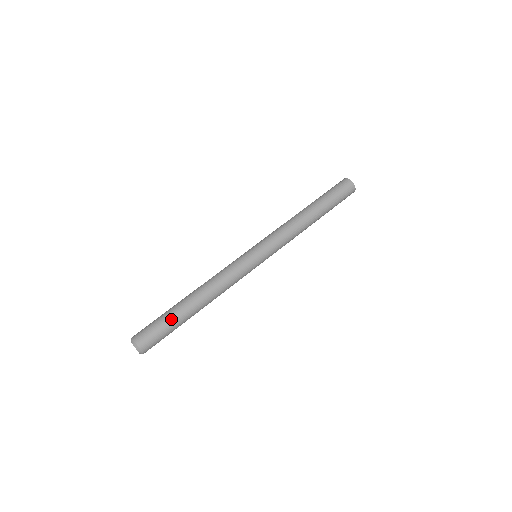
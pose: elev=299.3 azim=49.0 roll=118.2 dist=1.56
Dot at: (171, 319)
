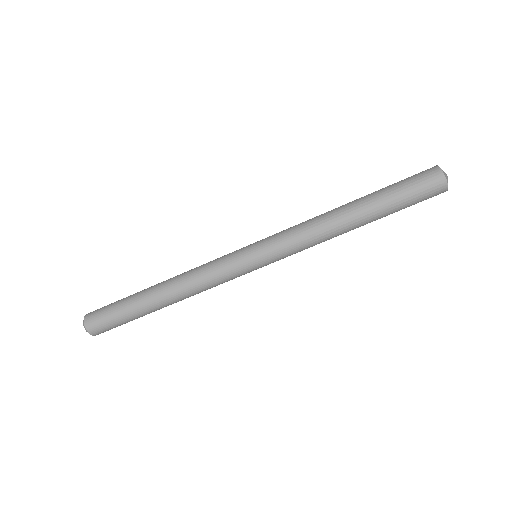
Dot at: (133, 318)
